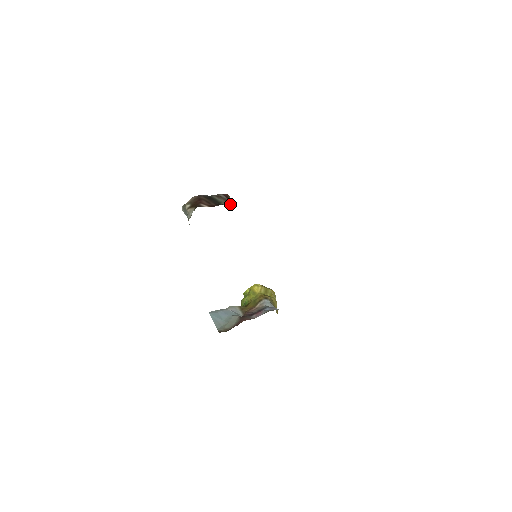
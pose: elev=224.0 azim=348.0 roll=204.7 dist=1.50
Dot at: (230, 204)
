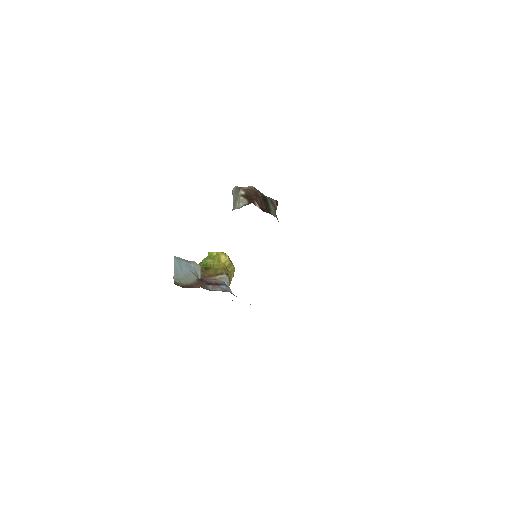
Dot at: (276, 215)
